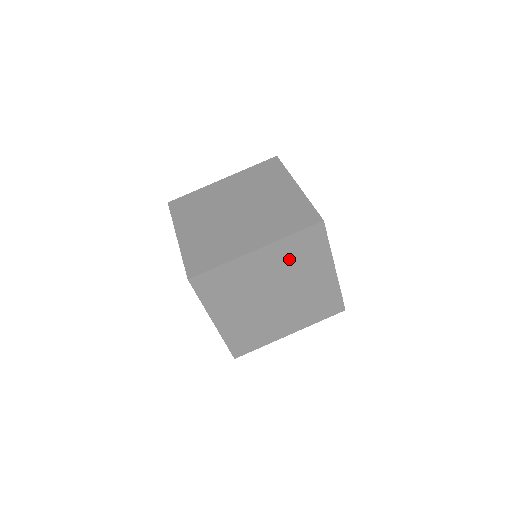
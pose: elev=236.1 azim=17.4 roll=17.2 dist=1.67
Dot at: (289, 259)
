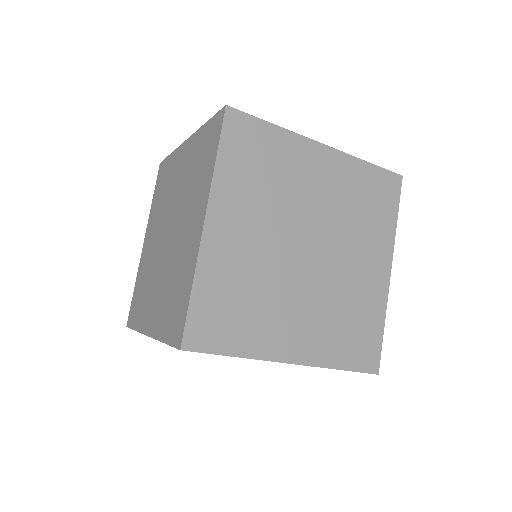
Dot at: occluded
